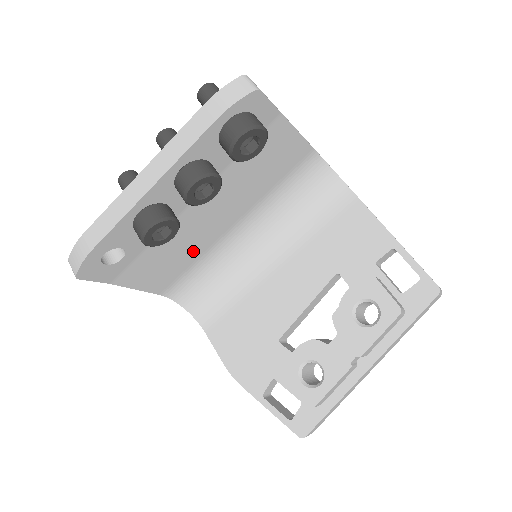
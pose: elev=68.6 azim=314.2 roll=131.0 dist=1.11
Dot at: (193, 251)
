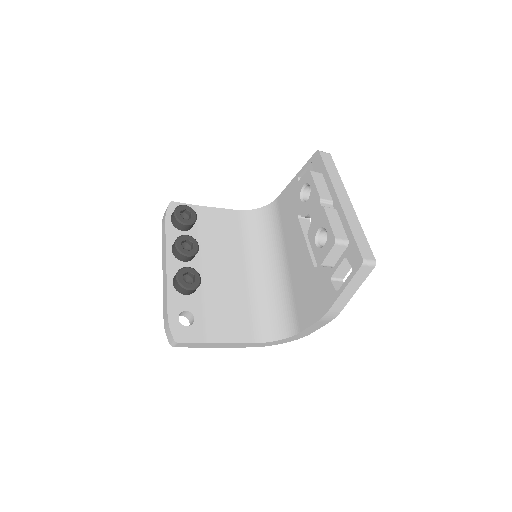
Dot at: (238, 299)
